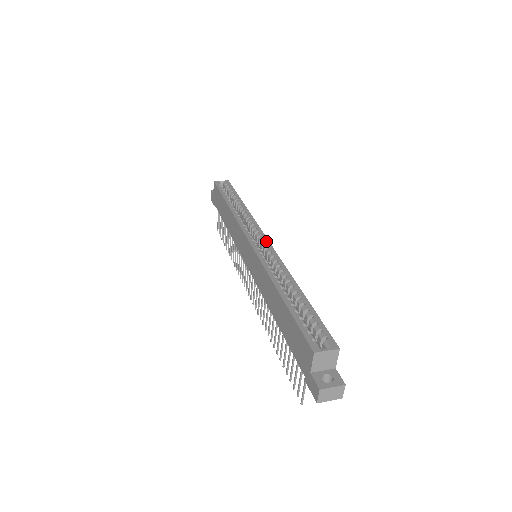
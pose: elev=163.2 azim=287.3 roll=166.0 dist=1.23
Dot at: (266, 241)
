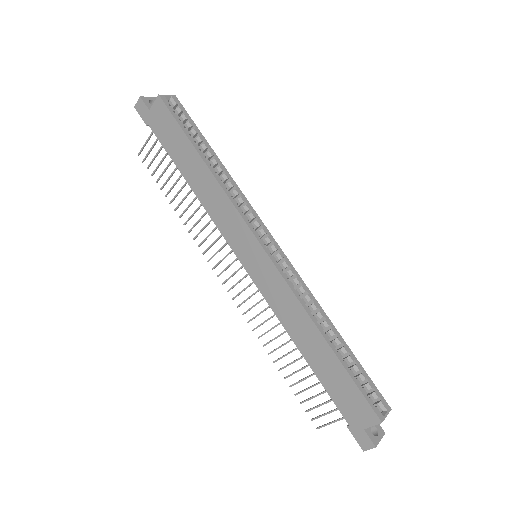
Dot at: (277, 246)
